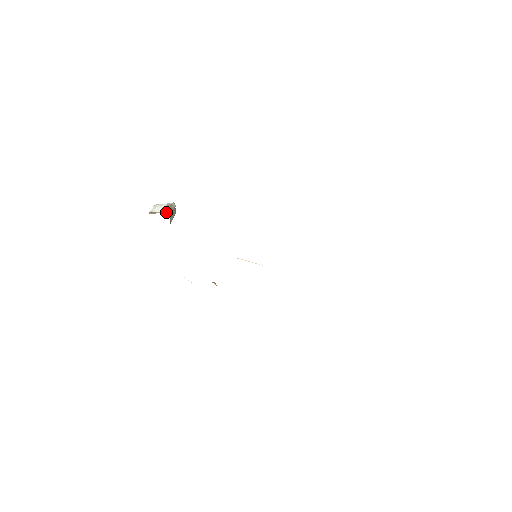
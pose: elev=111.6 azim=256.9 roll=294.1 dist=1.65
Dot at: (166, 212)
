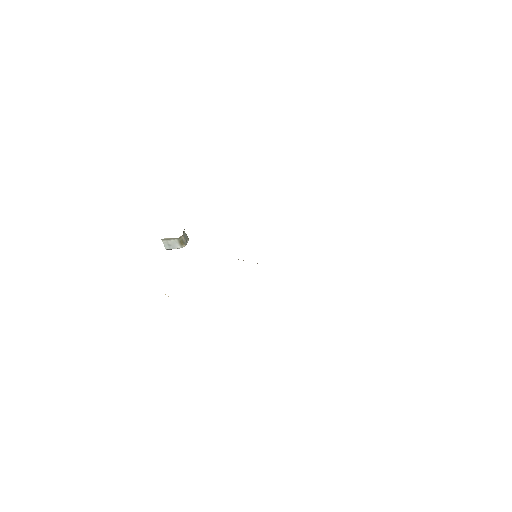
Dot at: occluded
